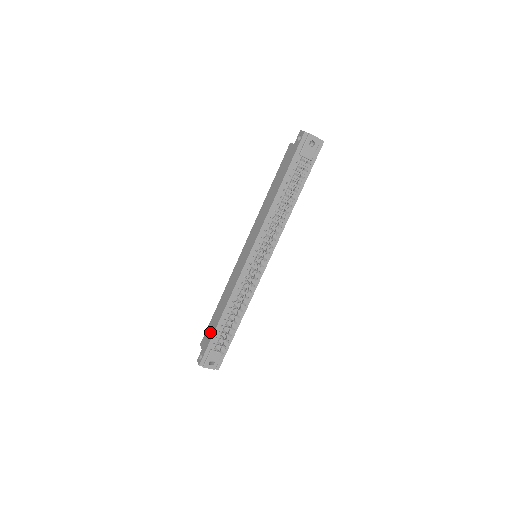
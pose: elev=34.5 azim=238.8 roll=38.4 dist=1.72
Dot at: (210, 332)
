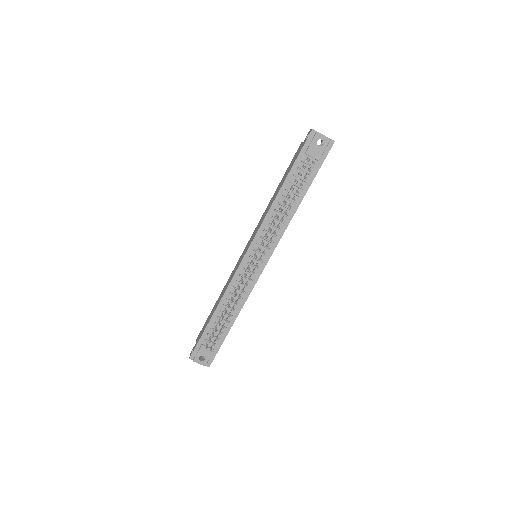
Dot at: (204, 327)
